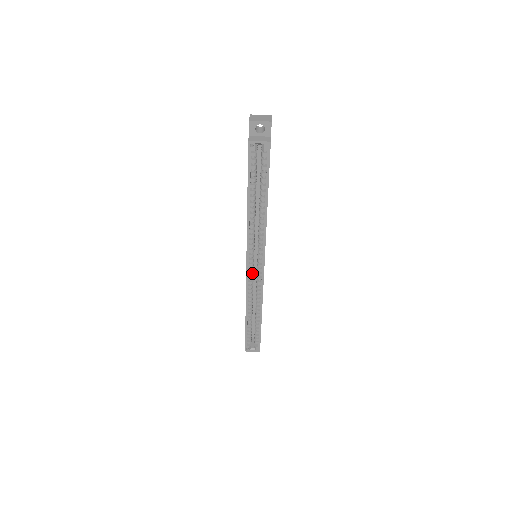
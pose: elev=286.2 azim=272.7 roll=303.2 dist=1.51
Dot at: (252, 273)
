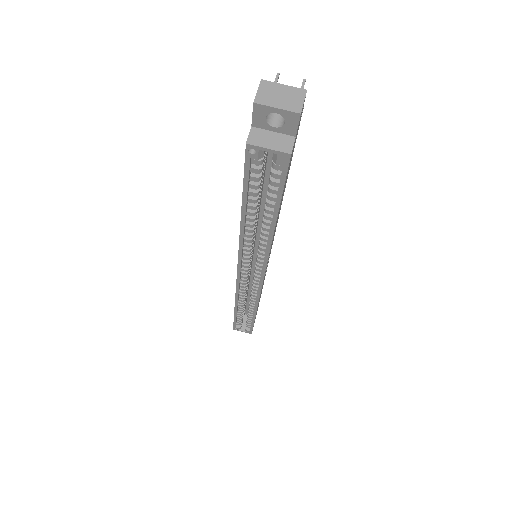
Dot at: (245, 280)
